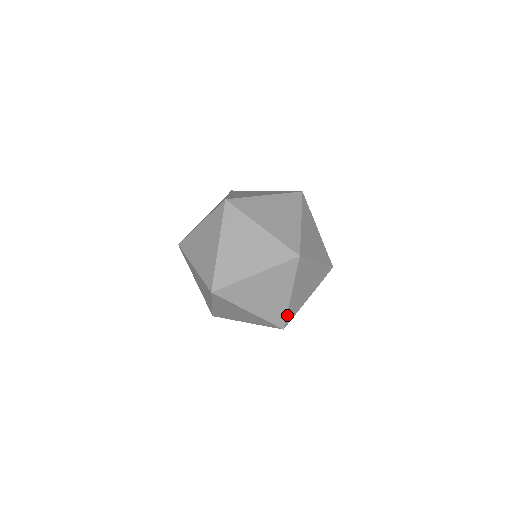
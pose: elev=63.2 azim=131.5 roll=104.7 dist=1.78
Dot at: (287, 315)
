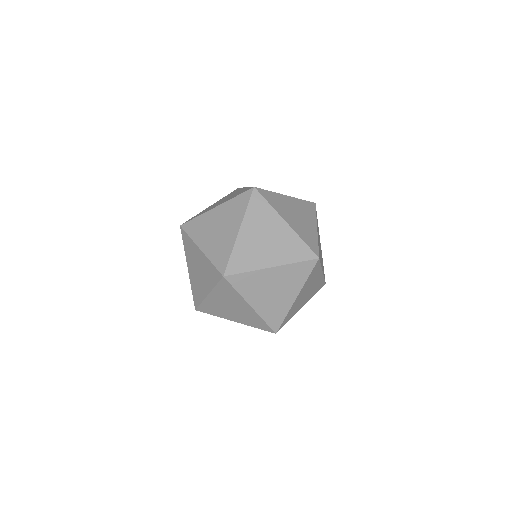
Dot at: (306, 243)
